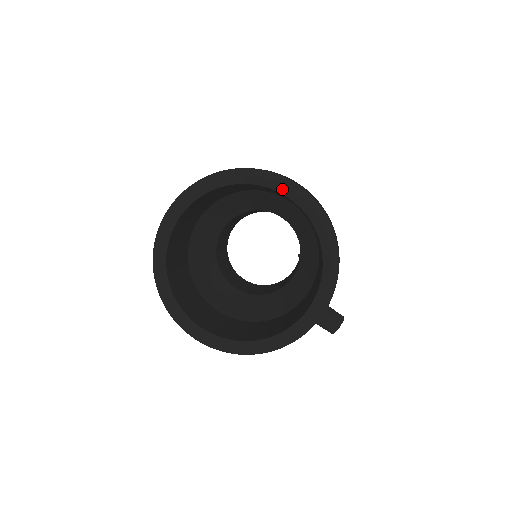
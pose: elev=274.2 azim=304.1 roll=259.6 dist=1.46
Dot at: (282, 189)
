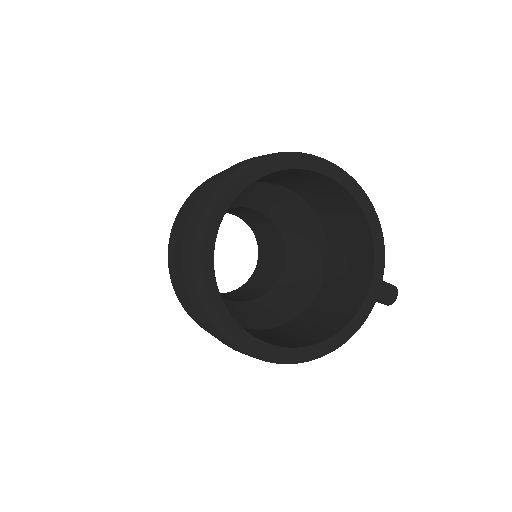
Dot at: (320, 168)
